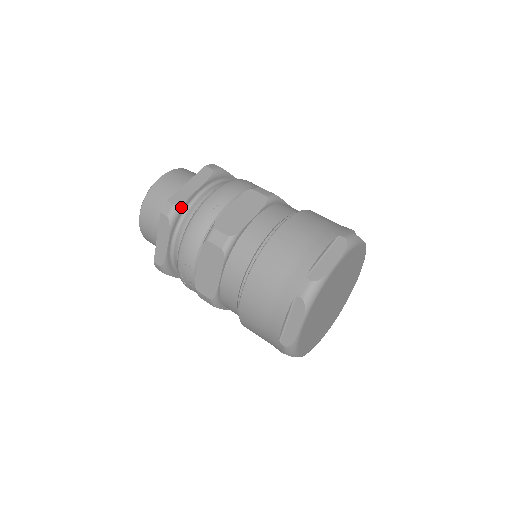
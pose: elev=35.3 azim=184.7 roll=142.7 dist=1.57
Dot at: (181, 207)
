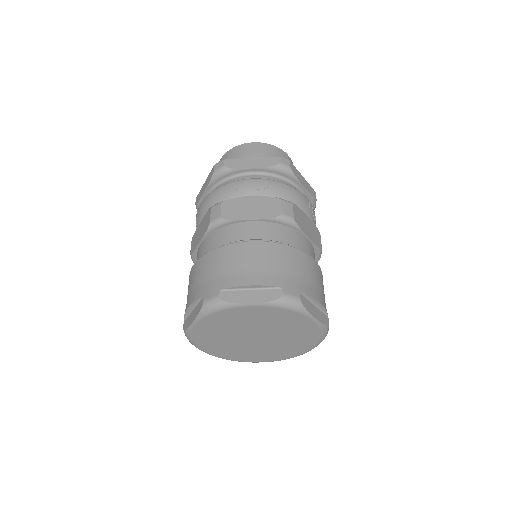
Dot at: (227, 172)
